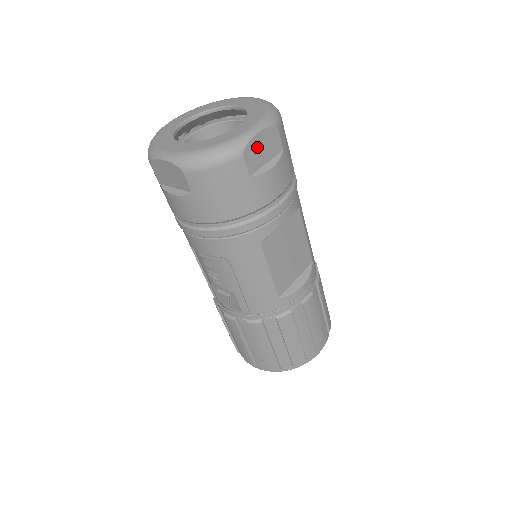
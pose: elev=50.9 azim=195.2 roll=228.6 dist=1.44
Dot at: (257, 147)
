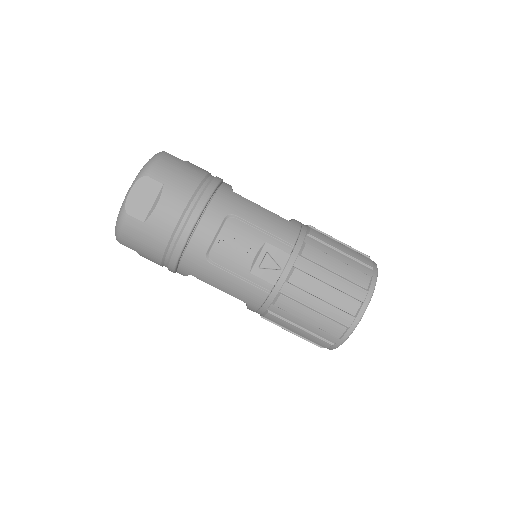
Dot at: occluded
